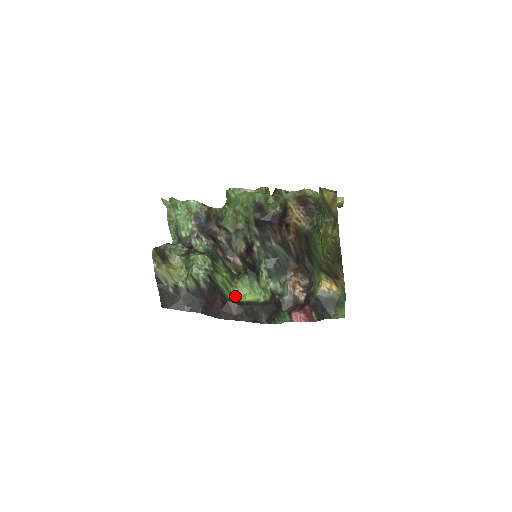
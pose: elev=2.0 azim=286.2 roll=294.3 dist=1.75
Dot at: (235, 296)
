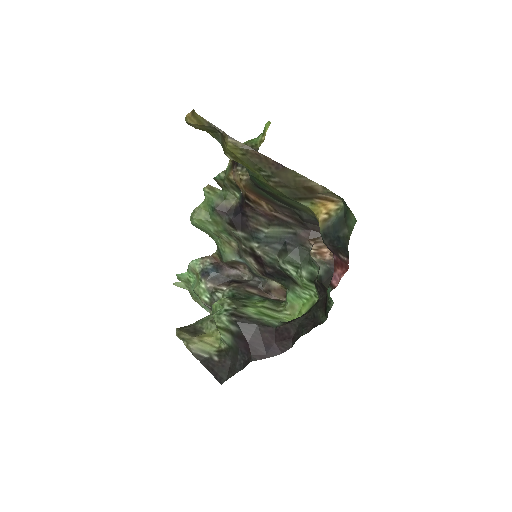
Dot at: (290, 320)
